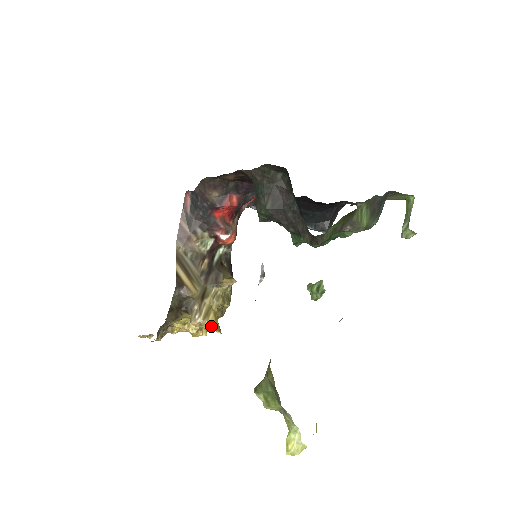
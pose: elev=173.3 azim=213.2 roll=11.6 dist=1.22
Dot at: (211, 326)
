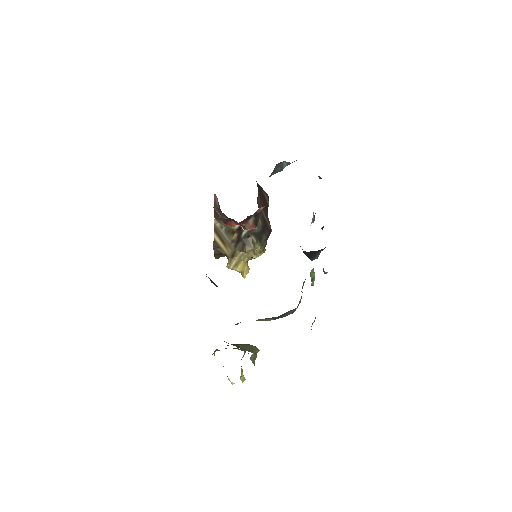
Dot at: (239, 272)
